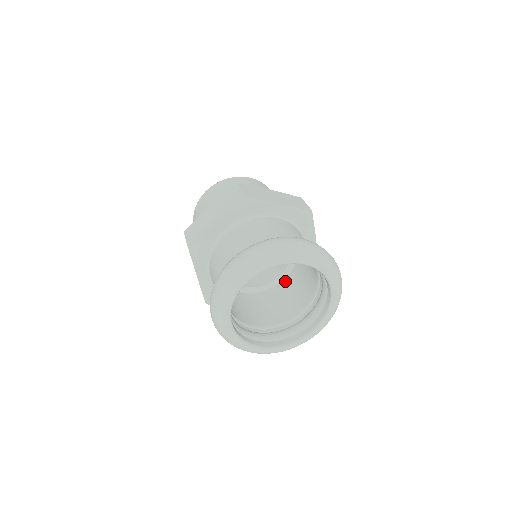
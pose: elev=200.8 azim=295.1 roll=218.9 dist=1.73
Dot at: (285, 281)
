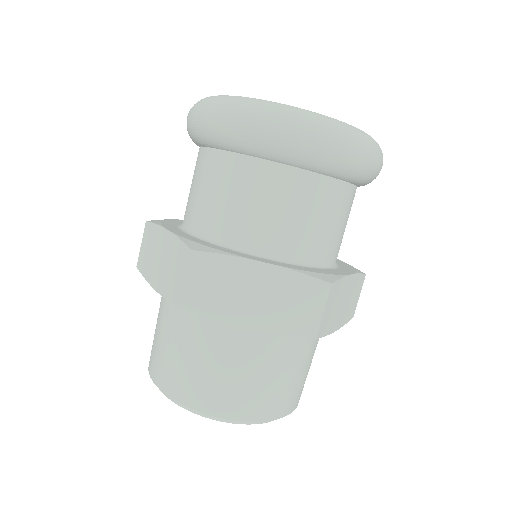
Dot at: occluded
